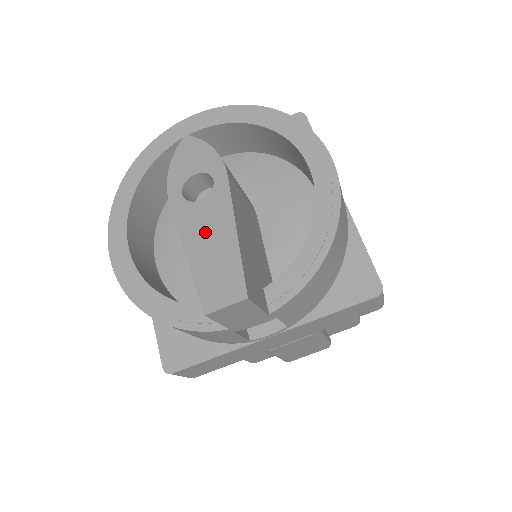
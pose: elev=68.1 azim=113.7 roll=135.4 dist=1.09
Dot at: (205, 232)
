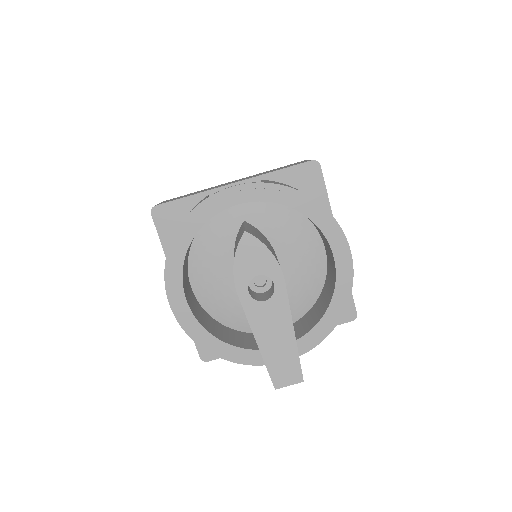
Dot at: (271, 329)
